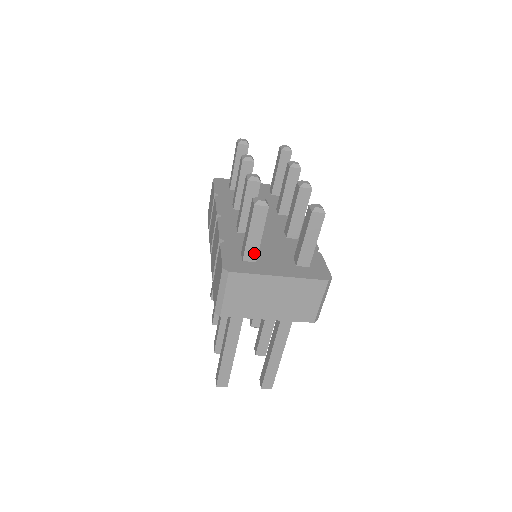
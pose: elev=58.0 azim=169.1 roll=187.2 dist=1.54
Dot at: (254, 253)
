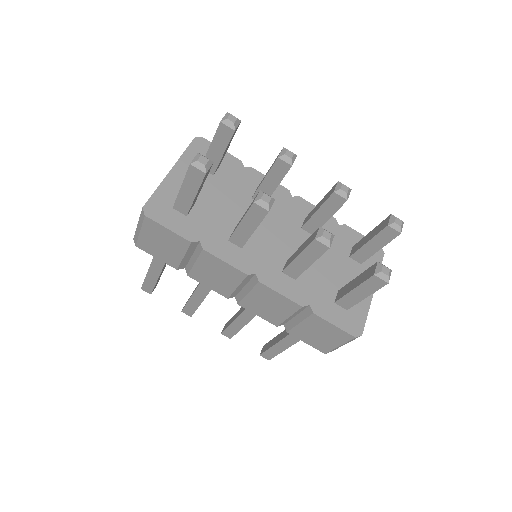
Dot at: occluded
